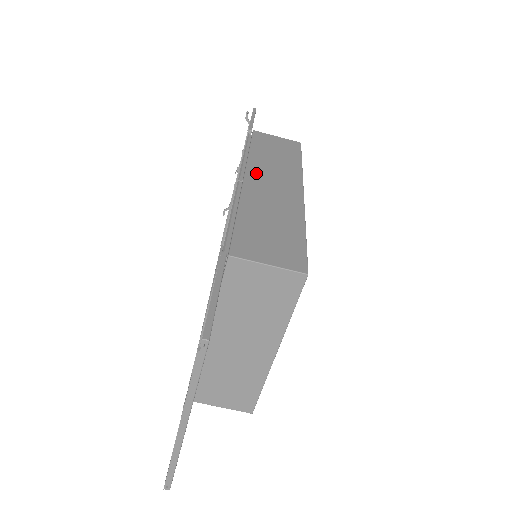
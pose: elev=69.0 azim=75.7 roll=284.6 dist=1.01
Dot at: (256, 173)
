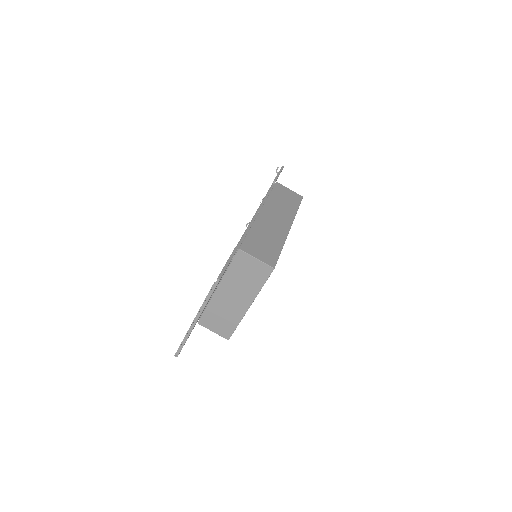
Dot at: (268, 210)
